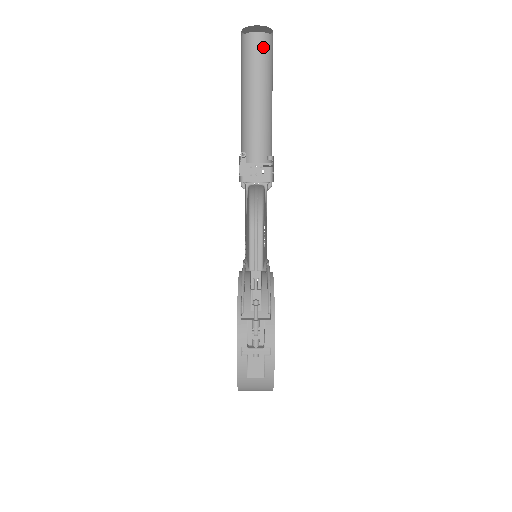
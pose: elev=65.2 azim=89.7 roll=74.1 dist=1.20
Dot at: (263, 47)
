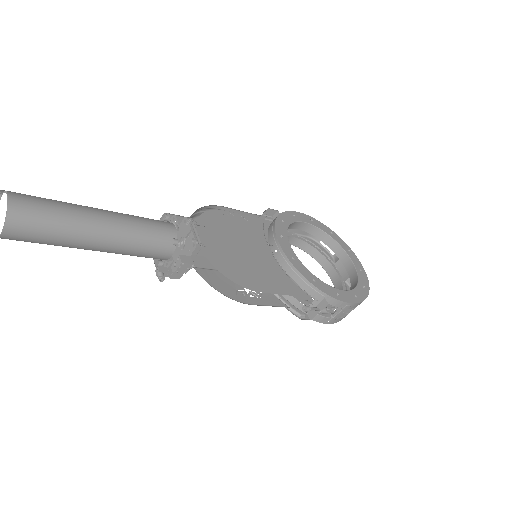
Dot at: (27, 228)
